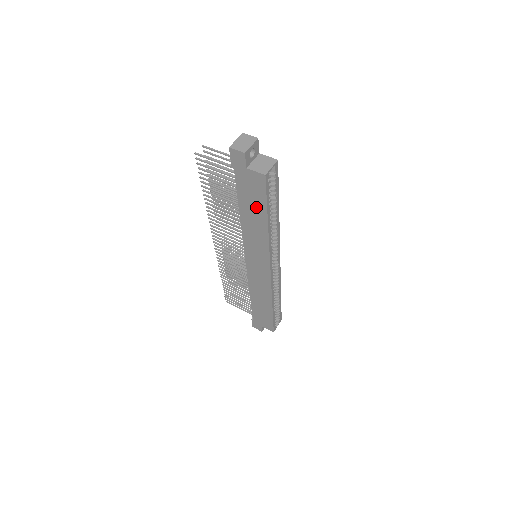
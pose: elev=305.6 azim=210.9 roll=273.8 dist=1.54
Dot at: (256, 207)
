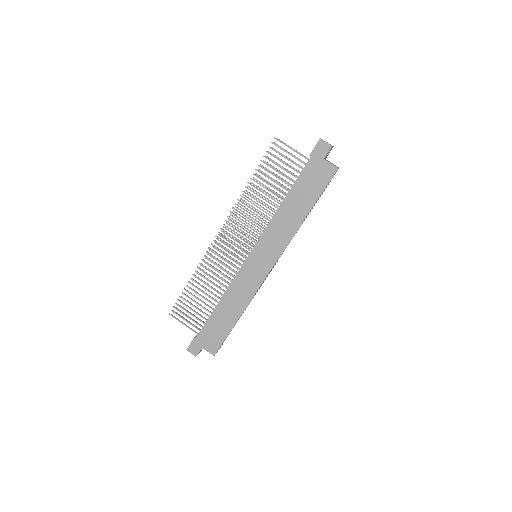
Dot at: (307, 196)
